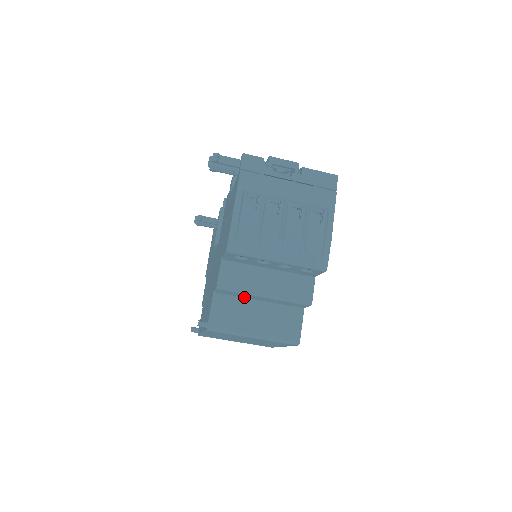
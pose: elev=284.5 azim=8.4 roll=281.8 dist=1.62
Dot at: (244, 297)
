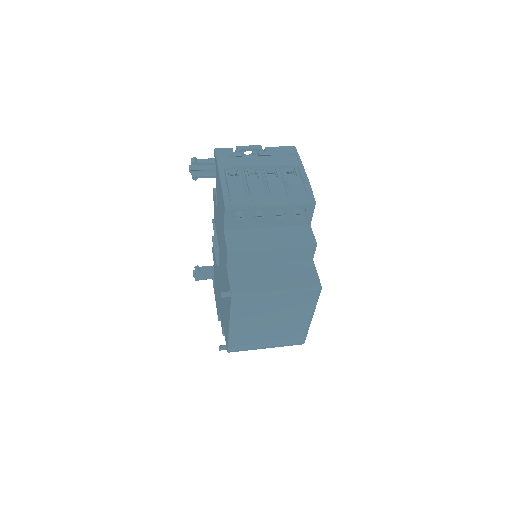
Dot at: (255, 263)
